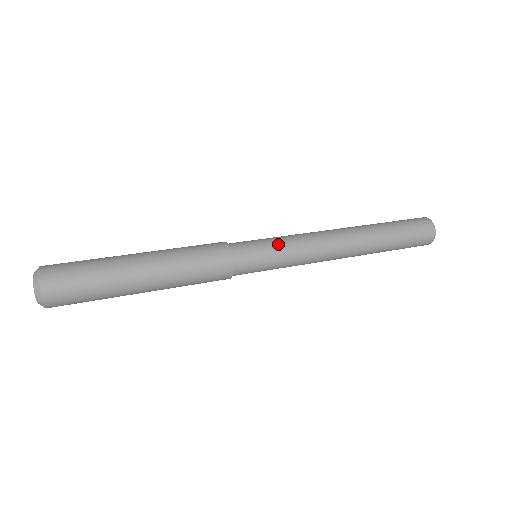
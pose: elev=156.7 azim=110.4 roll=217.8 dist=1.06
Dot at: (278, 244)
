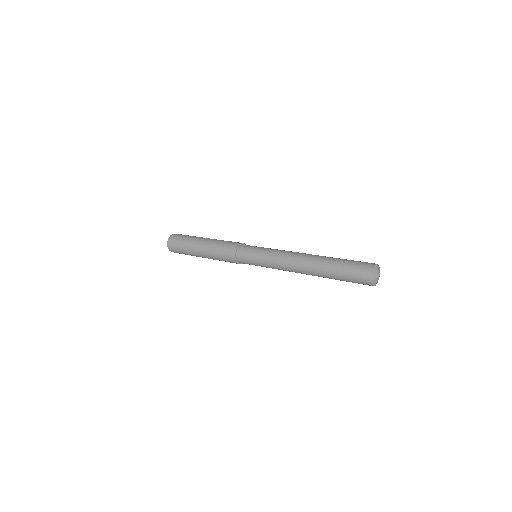
Dot at: (261, 252)
